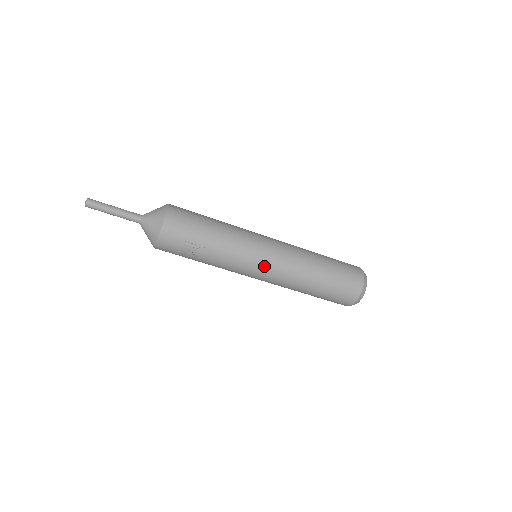
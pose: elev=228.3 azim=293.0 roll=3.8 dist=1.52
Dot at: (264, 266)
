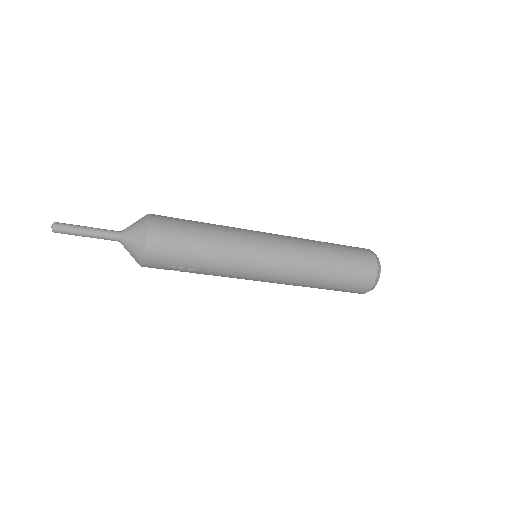
Dot at: (263, 278)
